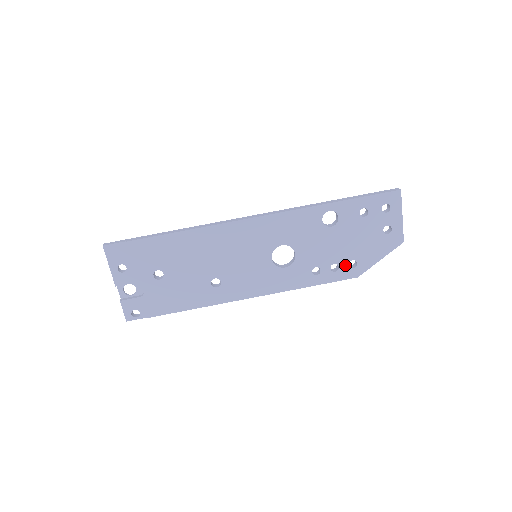
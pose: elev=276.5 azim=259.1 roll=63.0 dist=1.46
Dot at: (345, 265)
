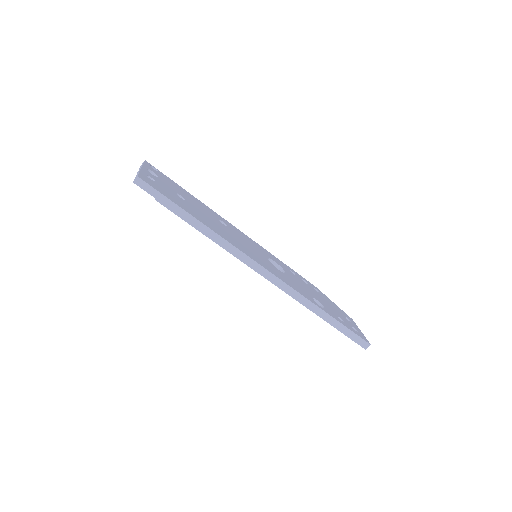
Dot at: occluded
